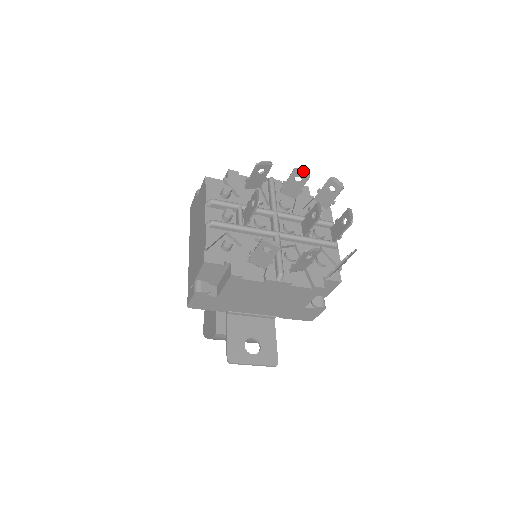
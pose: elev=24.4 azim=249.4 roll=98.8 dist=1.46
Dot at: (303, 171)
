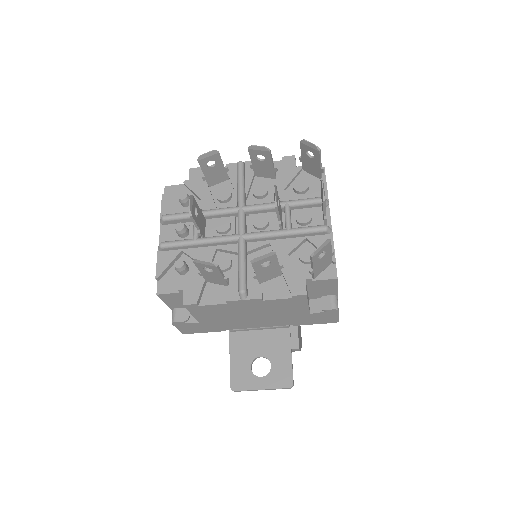
Dot at: (258, 147)
